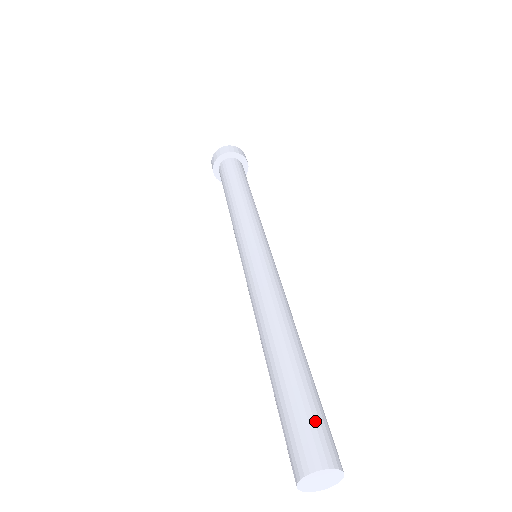
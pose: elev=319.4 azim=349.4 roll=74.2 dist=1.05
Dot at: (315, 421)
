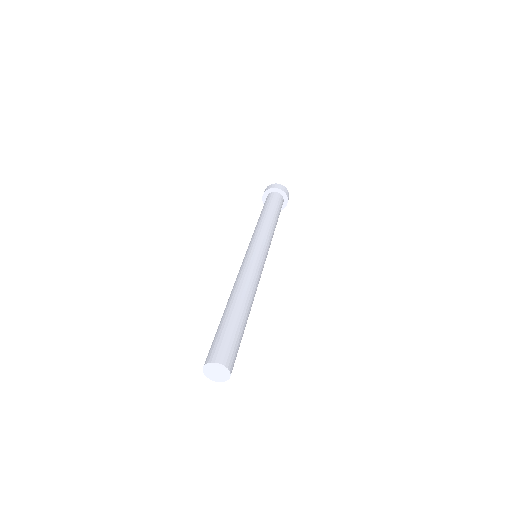
Dot at: (229, 343)
